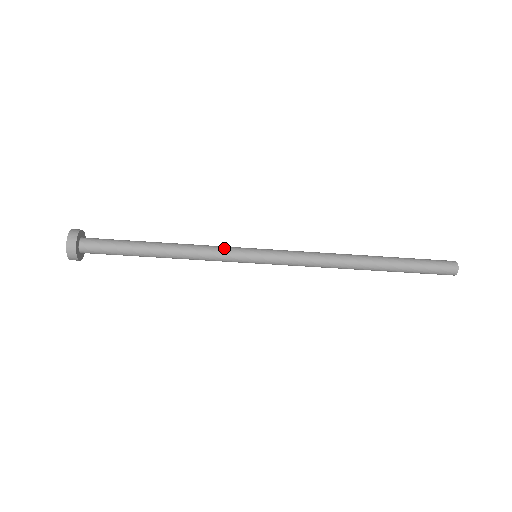
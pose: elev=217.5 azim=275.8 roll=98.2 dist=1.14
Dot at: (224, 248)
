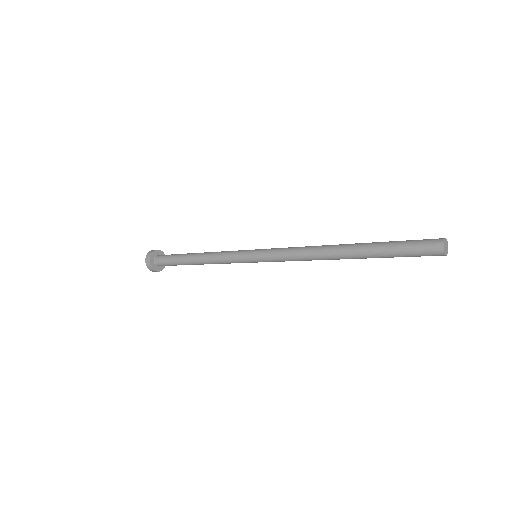
Dot at: (232, 251)
